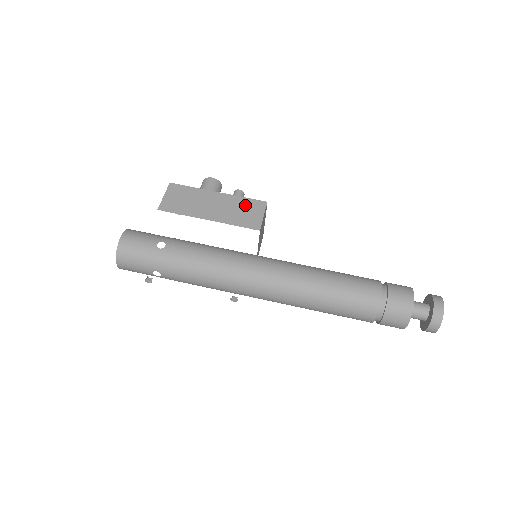
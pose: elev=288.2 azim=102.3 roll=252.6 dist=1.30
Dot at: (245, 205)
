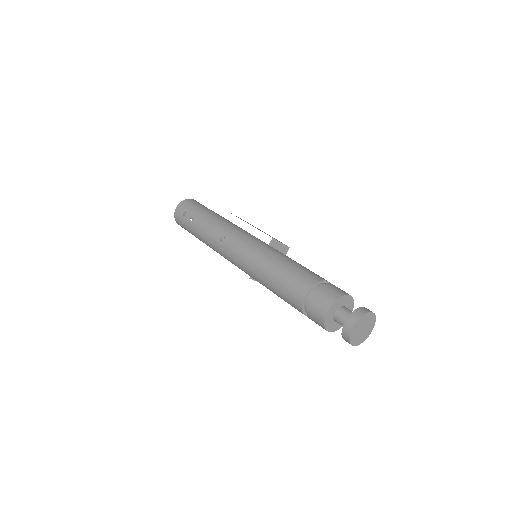
Dot at: occluded
